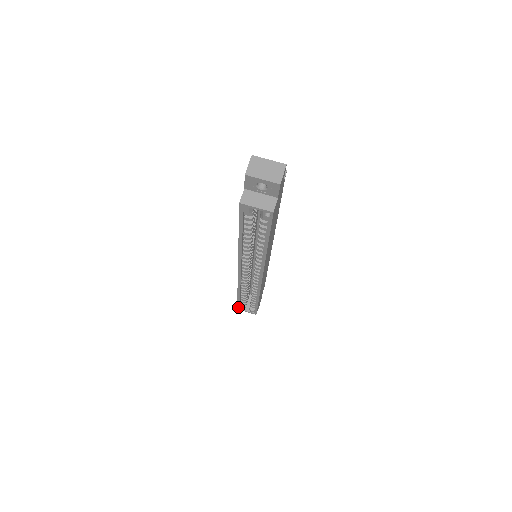
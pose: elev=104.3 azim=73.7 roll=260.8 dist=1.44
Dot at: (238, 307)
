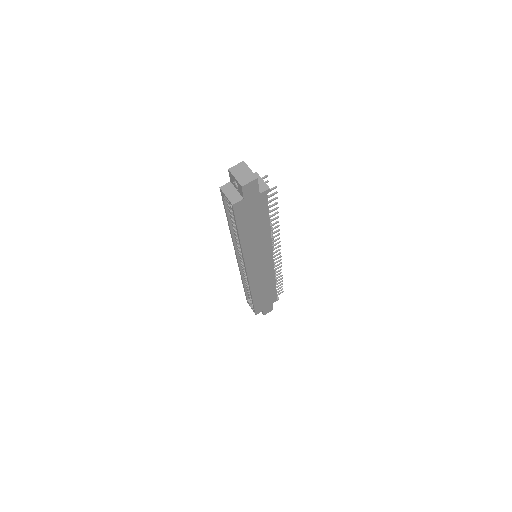
Dot at: (247, 299)
